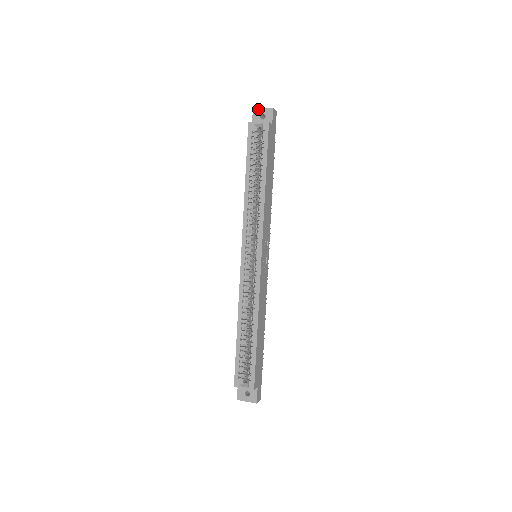
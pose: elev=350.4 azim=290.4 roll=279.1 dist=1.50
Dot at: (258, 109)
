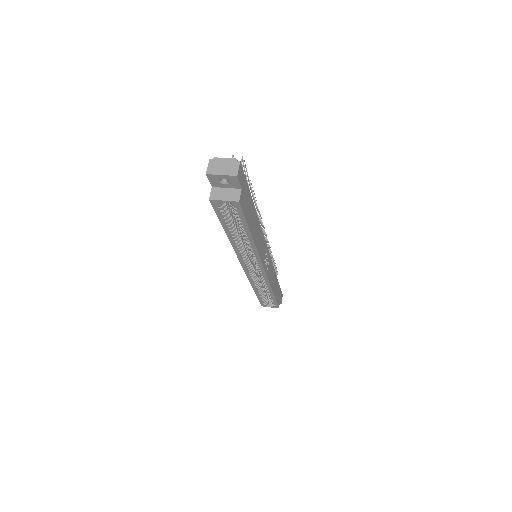
Dot at: (214, 175)
